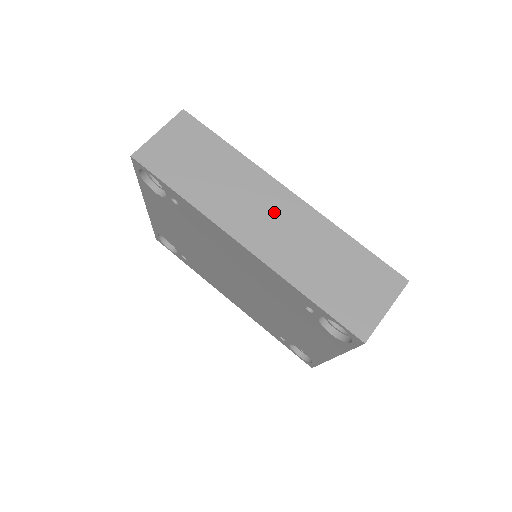
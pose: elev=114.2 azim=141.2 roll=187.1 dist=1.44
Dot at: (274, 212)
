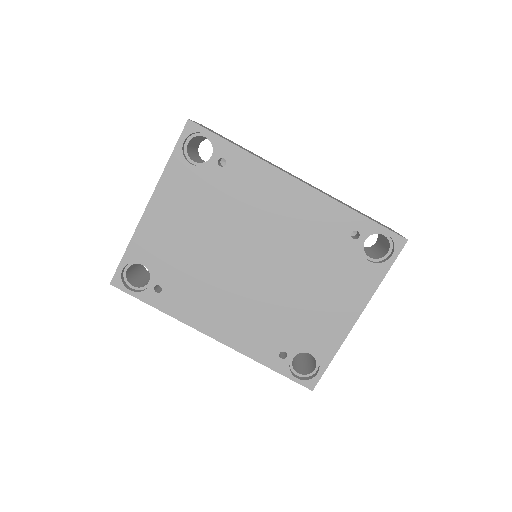
Dot at: (300, 179)
